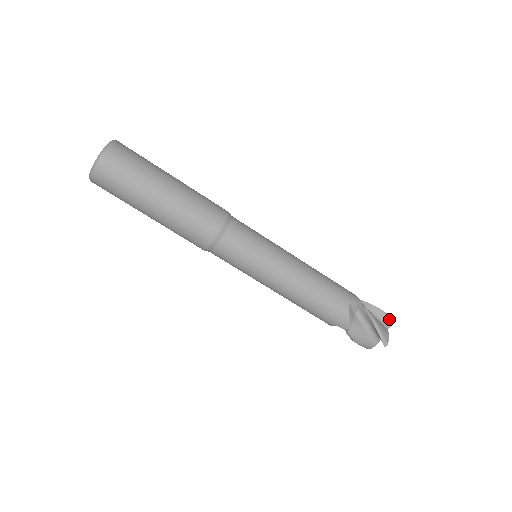
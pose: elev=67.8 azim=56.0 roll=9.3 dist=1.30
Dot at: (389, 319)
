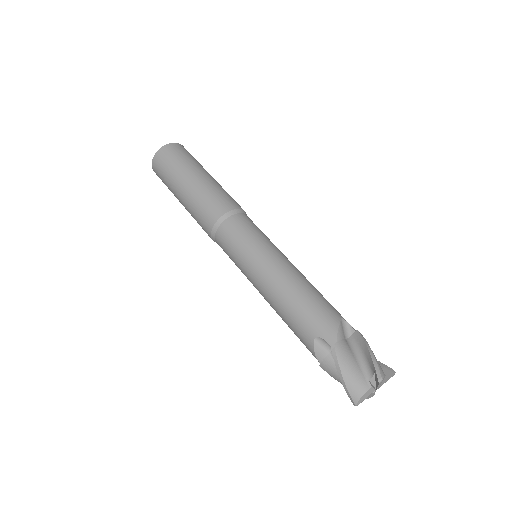
Dot at: (388, 370)
